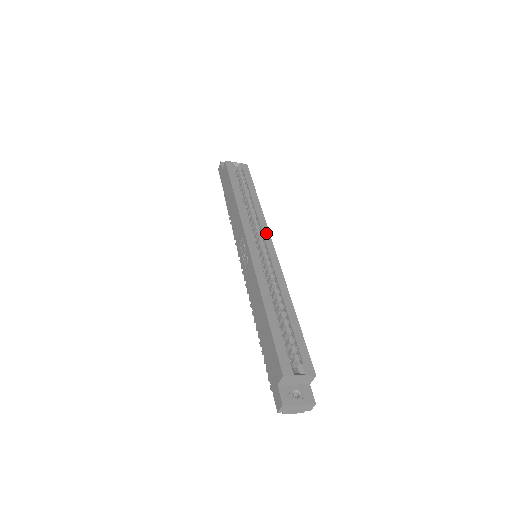
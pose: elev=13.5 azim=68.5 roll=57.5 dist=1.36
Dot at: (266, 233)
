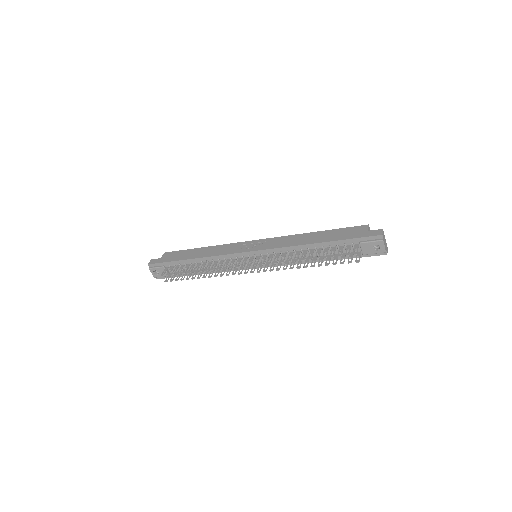
Dot at: occluded
